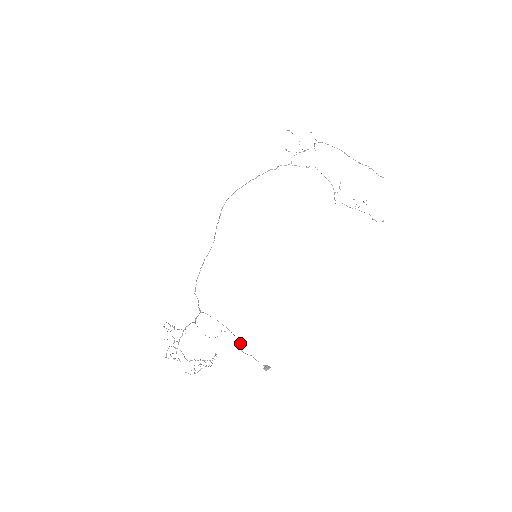
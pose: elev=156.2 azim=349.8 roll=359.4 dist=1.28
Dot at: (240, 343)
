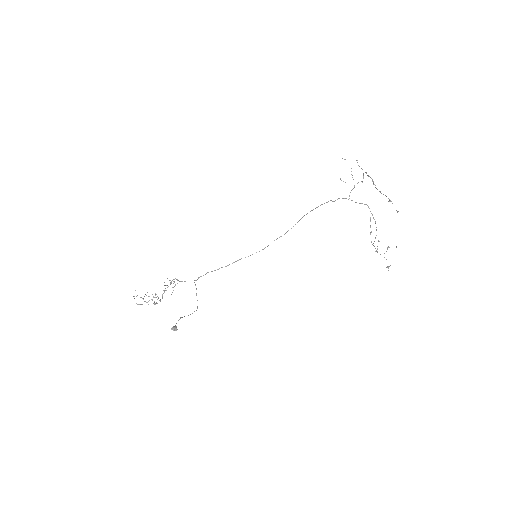
Dot at: (192, 313)
